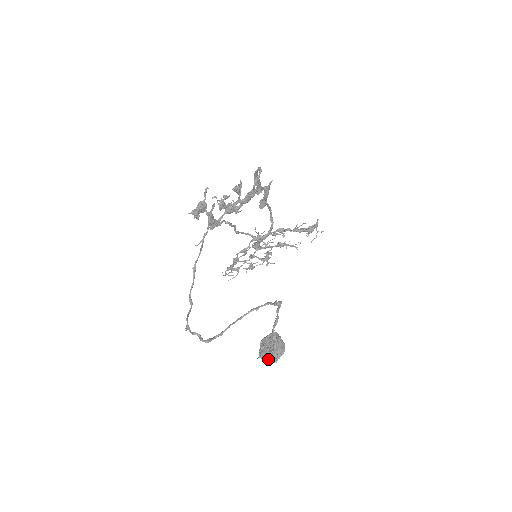
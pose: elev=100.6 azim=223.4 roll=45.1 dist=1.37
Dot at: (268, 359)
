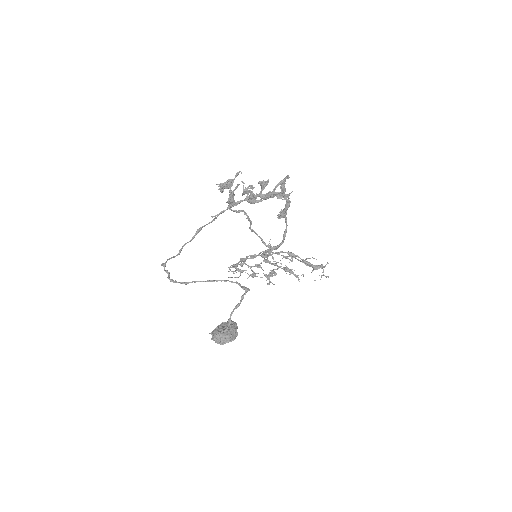
Dot at: (216, 338)
